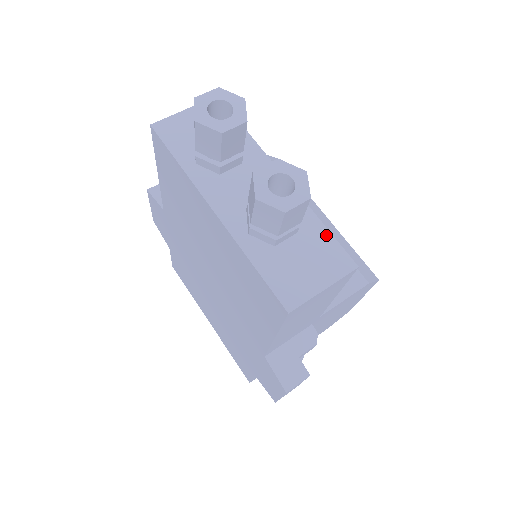
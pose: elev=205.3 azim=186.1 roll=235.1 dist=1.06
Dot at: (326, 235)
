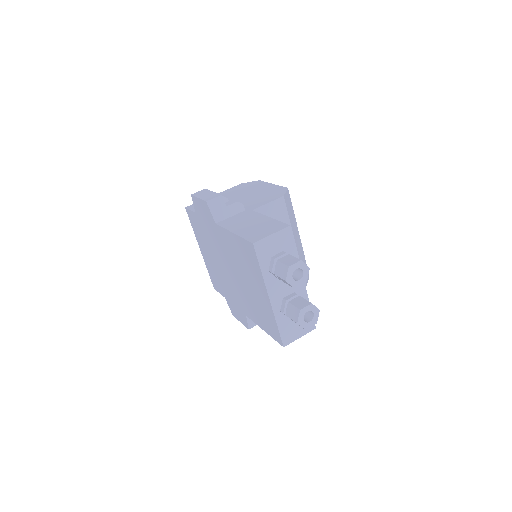
Dot at: occluded
